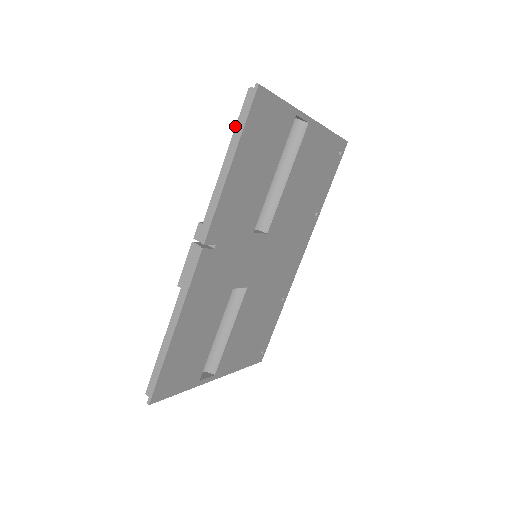
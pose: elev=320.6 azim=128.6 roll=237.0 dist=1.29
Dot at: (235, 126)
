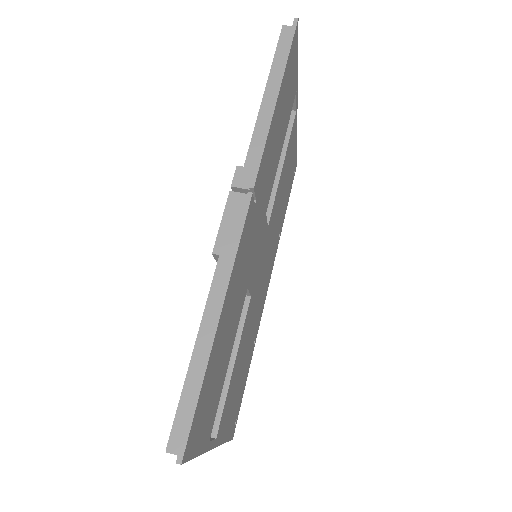
Dot at: occluded
